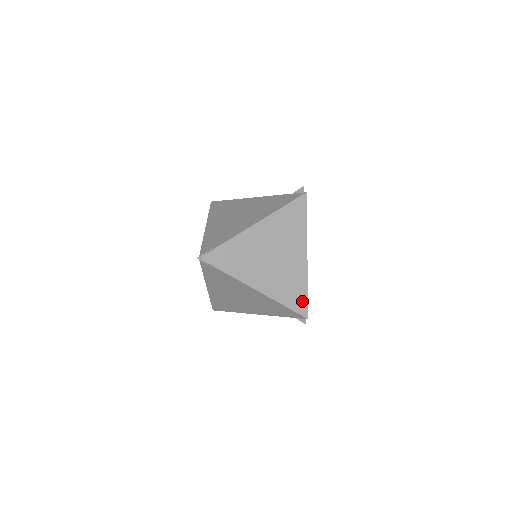
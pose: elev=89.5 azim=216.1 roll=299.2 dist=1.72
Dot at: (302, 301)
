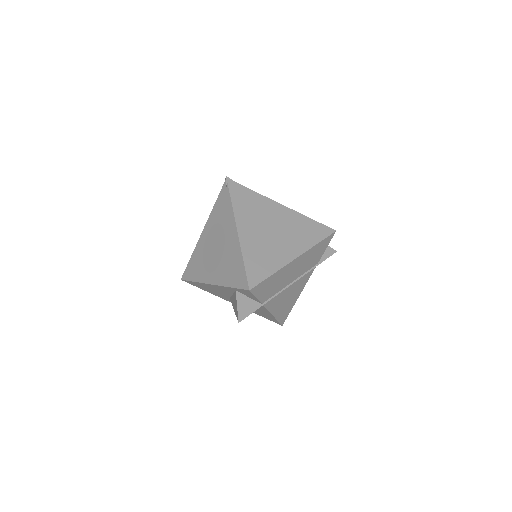
Dot at: (259, 275)
